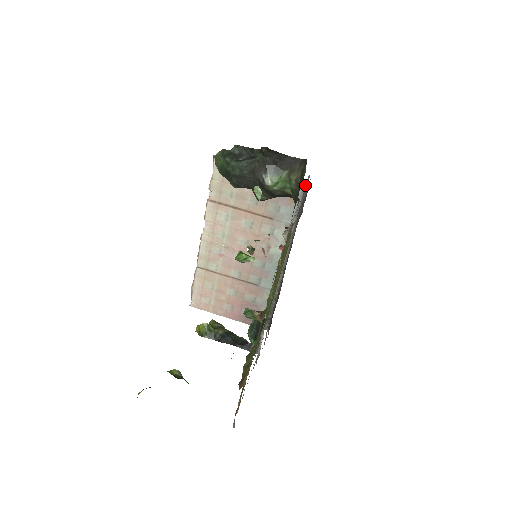
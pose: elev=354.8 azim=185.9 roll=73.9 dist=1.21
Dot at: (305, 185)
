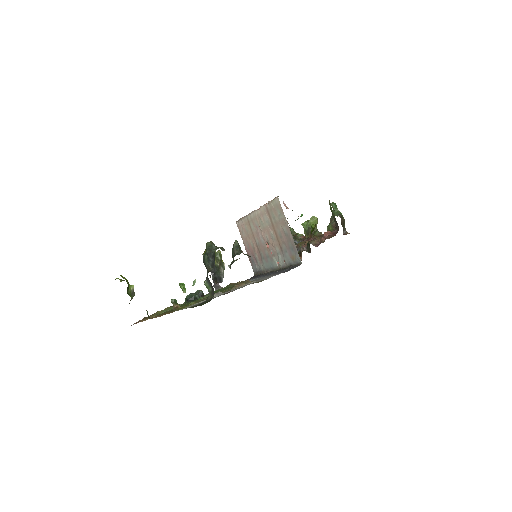
Dot at: (300, 262)
